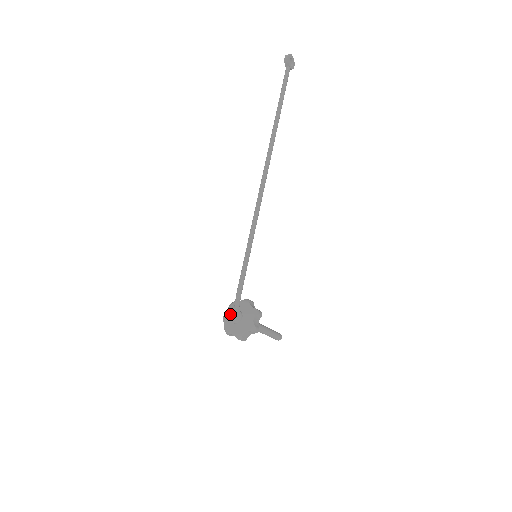
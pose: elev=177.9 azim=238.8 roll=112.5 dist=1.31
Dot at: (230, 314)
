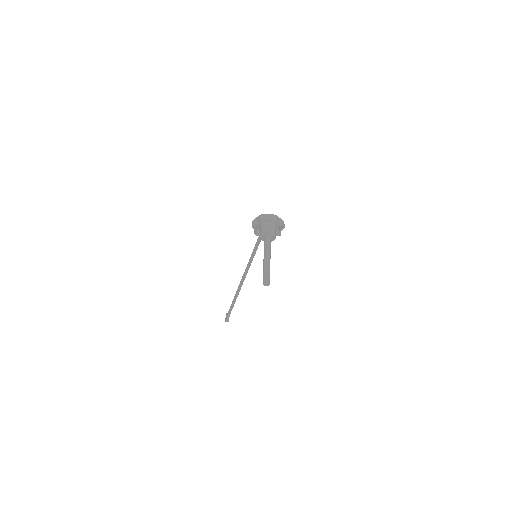
Dot at: occluded
